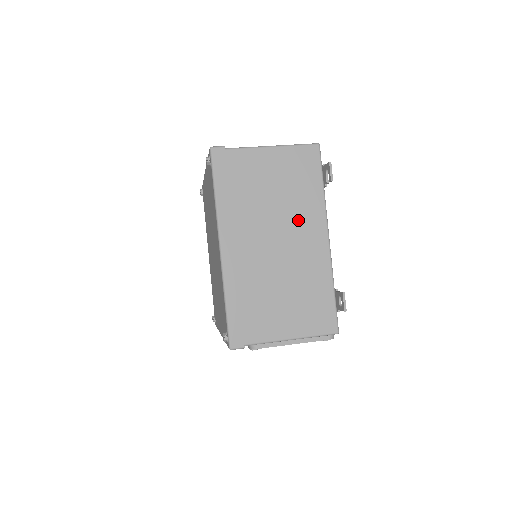
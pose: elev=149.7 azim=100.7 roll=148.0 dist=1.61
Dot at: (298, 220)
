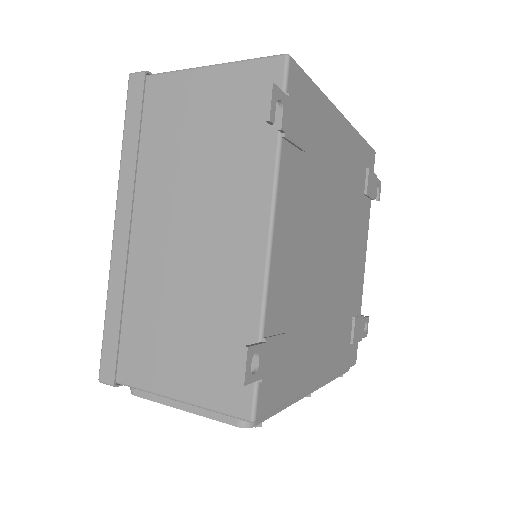
Dot at: (225, 196)
